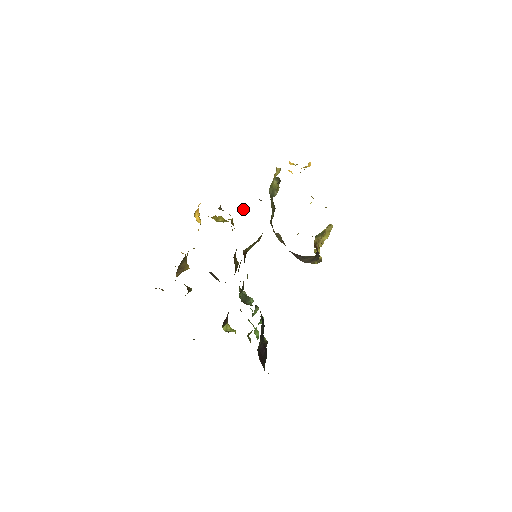
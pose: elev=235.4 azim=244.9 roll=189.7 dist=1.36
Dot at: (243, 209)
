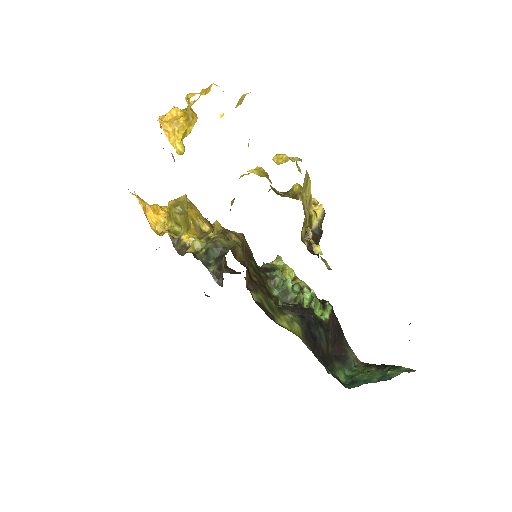
Dot at: (198, 246)
